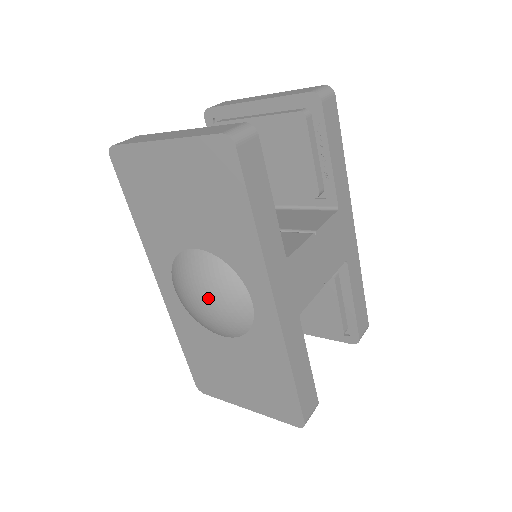
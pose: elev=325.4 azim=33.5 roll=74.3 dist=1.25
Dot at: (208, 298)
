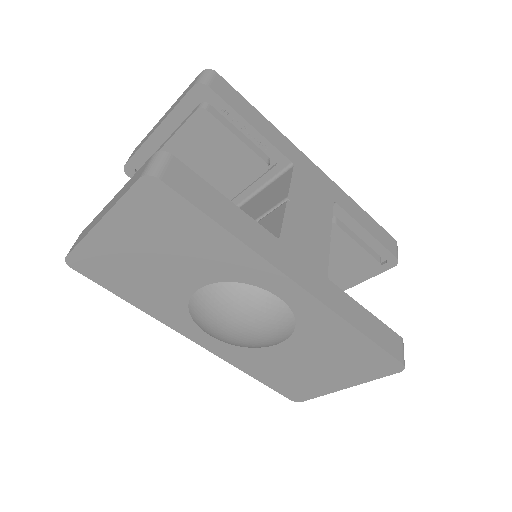
Dot at: (240, 322)
